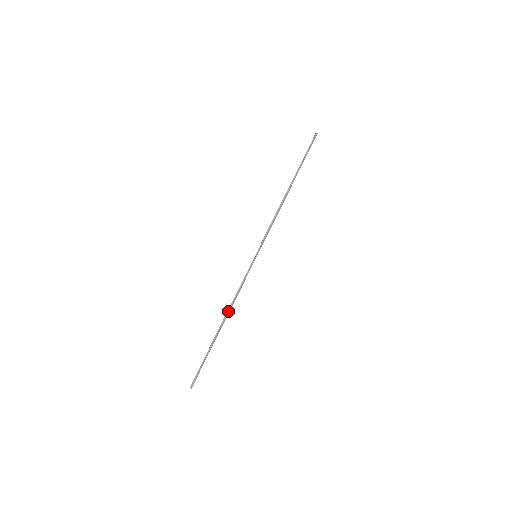
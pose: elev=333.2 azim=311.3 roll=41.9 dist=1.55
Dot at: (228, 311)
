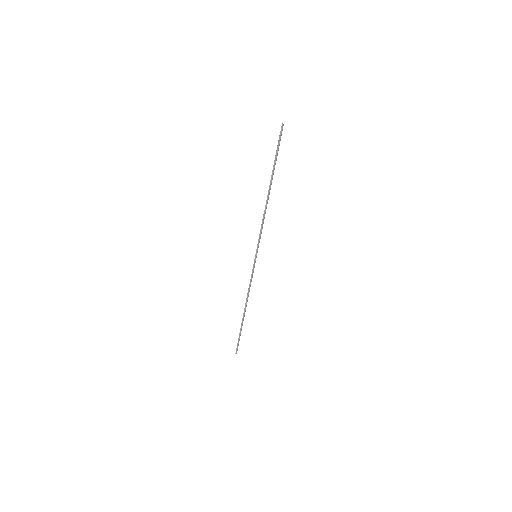
Dot at: (246, 302)
